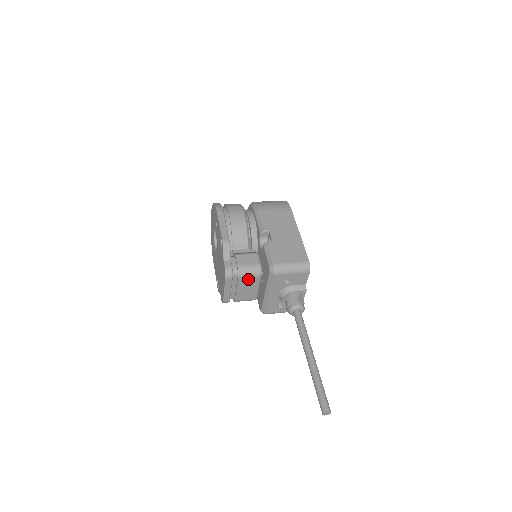
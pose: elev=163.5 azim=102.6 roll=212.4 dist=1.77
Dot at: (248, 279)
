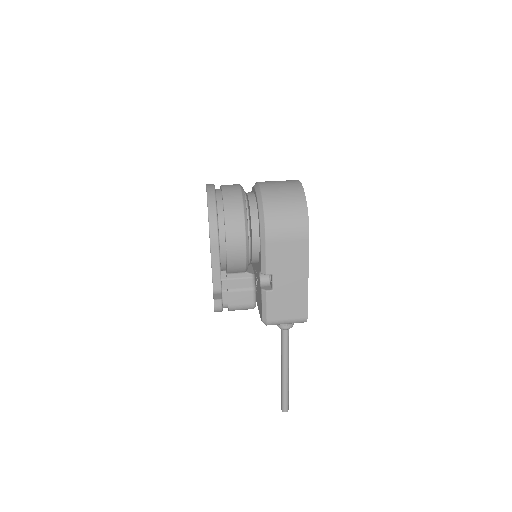
Dot at: occluded
